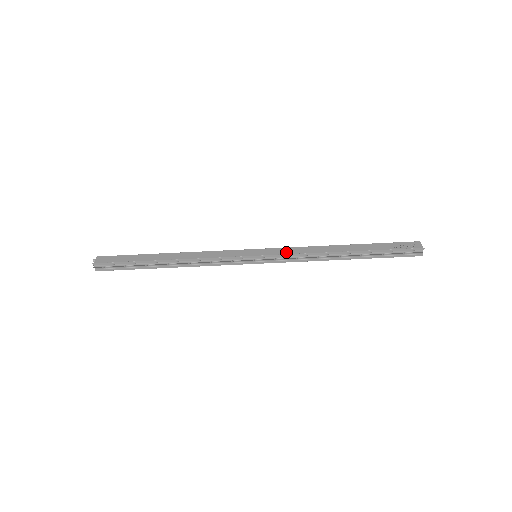
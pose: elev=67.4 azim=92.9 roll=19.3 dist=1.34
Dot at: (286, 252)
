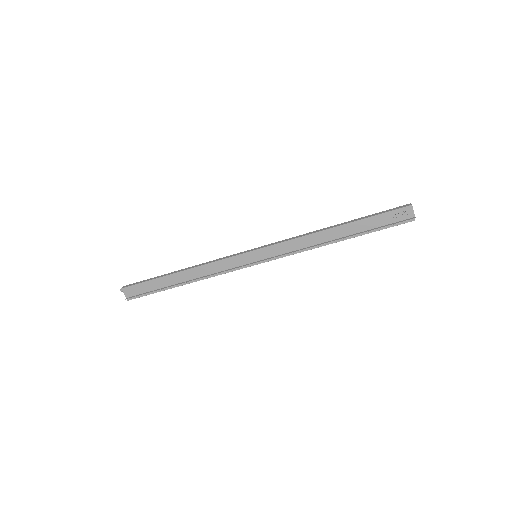
Dot at: (282, 249)
